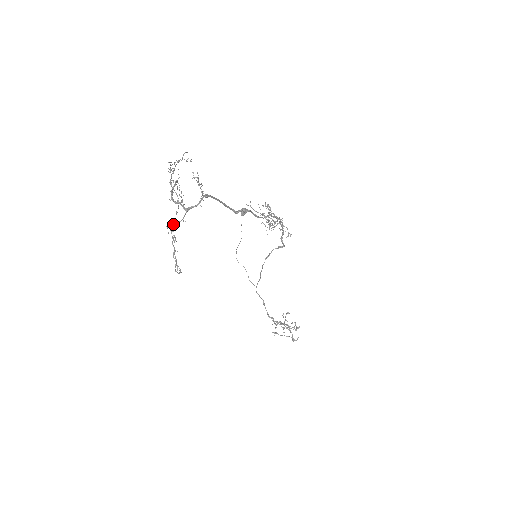
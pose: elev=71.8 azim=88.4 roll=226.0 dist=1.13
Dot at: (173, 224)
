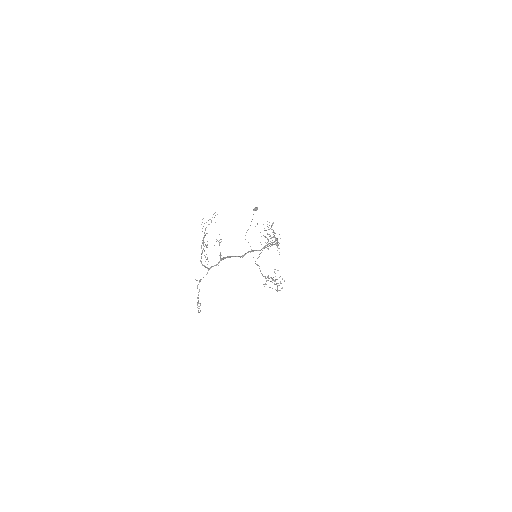
Dot at: (199, 281)
